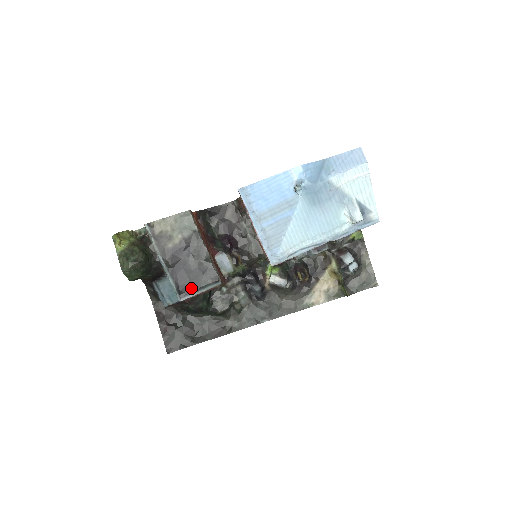
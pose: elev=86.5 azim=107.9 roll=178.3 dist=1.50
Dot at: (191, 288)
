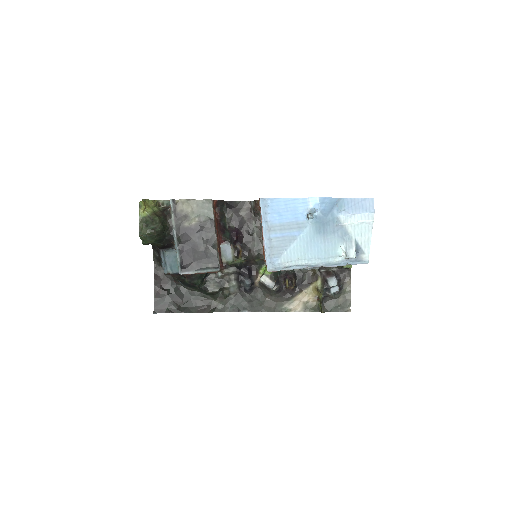
Dot at: (193, 266)
